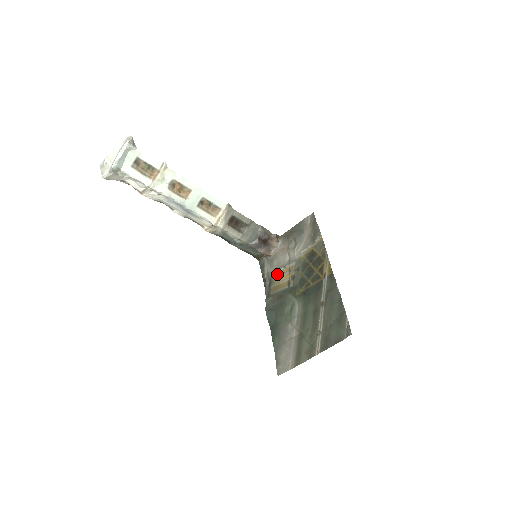
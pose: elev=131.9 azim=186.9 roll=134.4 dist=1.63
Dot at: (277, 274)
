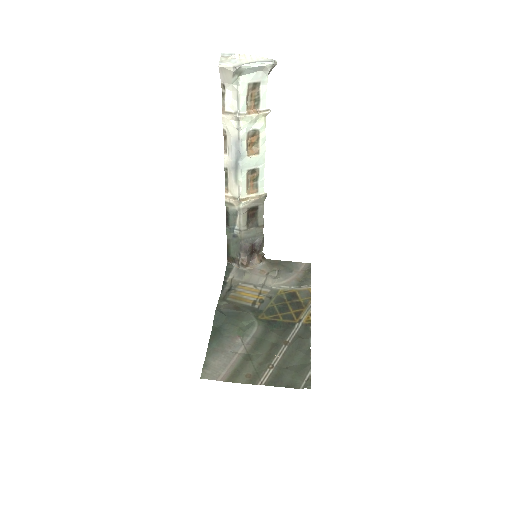
Dot at: (244, 287)
